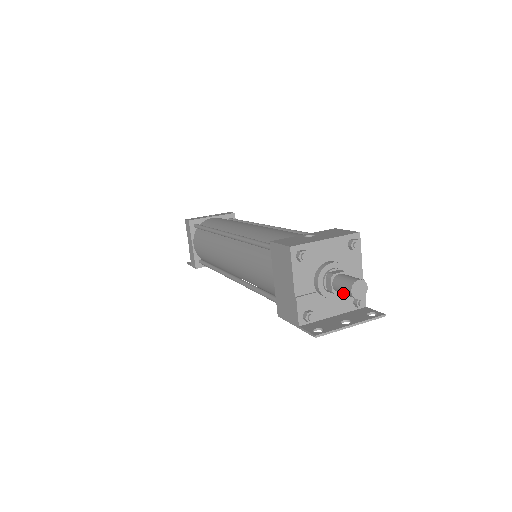
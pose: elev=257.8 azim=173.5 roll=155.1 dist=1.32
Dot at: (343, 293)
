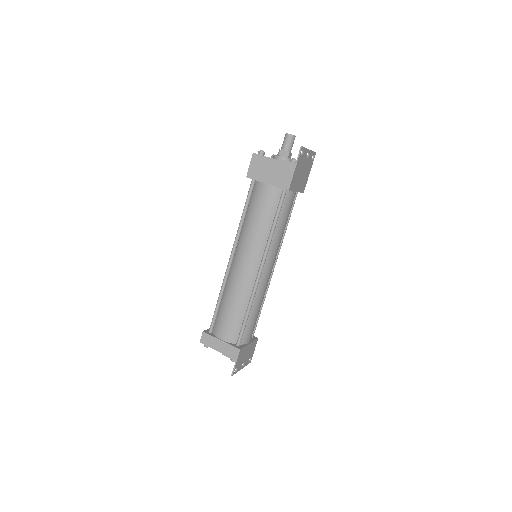
Dot at: (289, 144)
